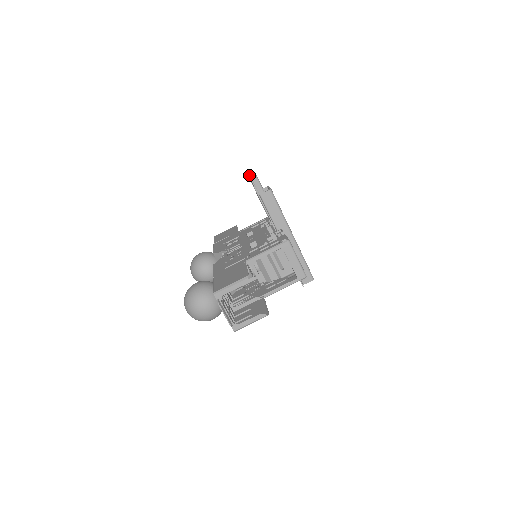
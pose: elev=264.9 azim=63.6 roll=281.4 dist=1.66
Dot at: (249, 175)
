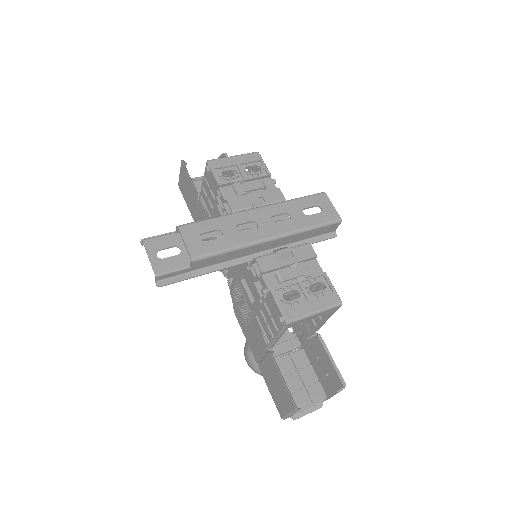
Dot at: occluded
